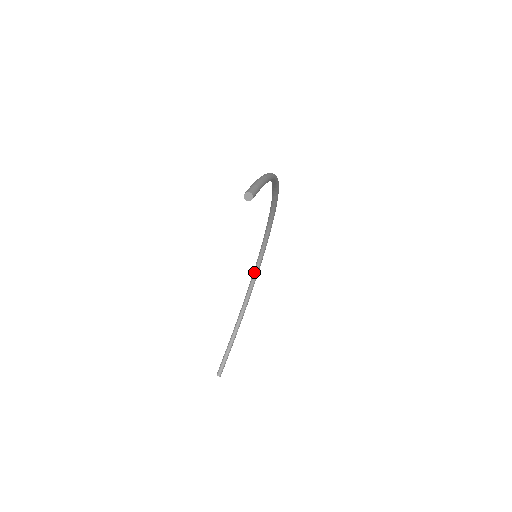
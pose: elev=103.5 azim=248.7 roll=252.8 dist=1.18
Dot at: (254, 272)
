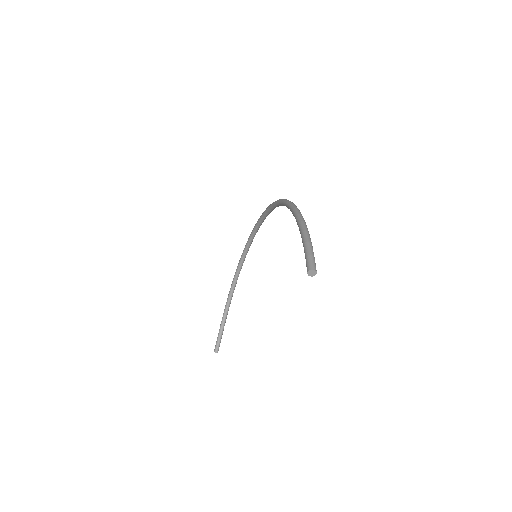
Dot at: (242, 257)
